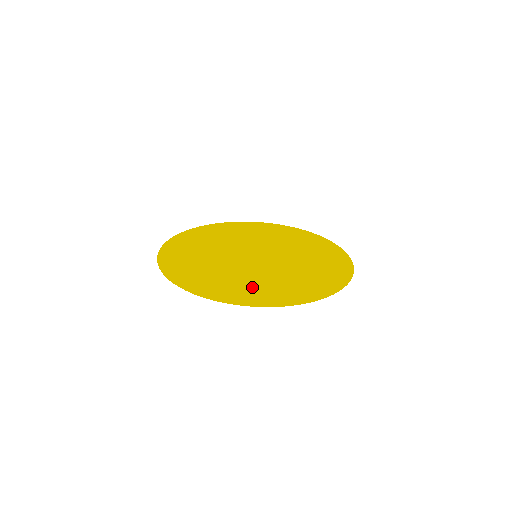
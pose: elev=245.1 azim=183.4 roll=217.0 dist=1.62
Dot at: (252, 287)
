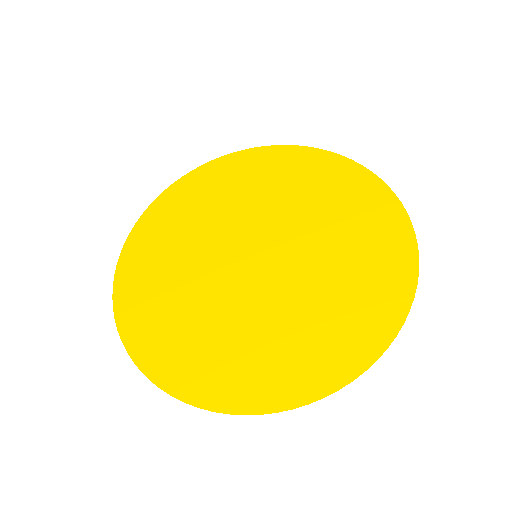
Dot at: (236, 355)
